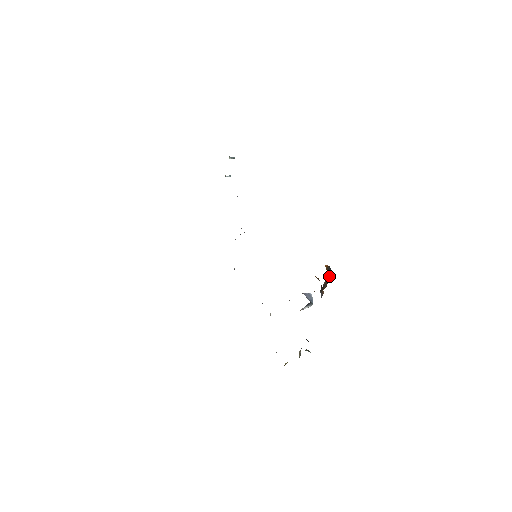
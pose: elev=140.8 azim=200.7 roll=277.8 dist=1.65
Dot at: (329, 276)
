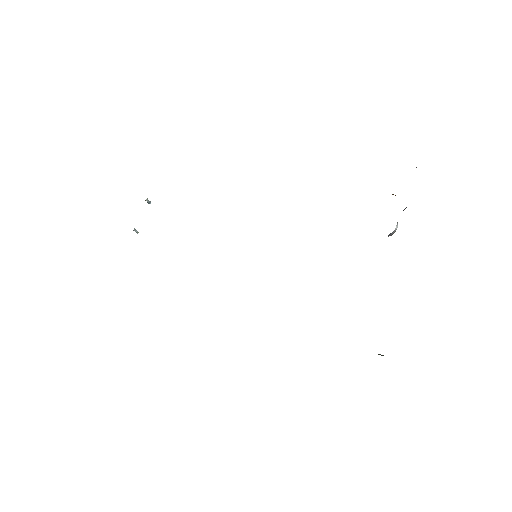
Dot at: occluded
